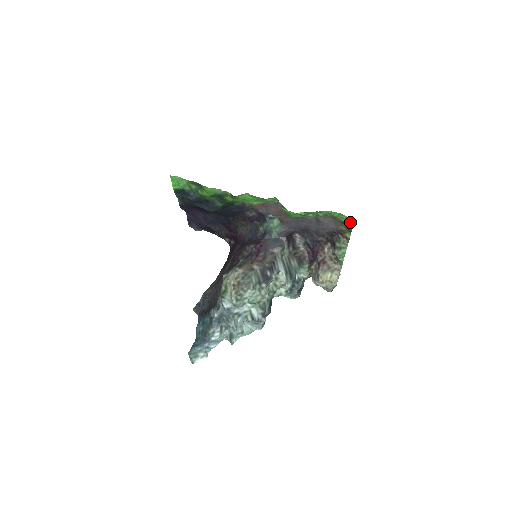
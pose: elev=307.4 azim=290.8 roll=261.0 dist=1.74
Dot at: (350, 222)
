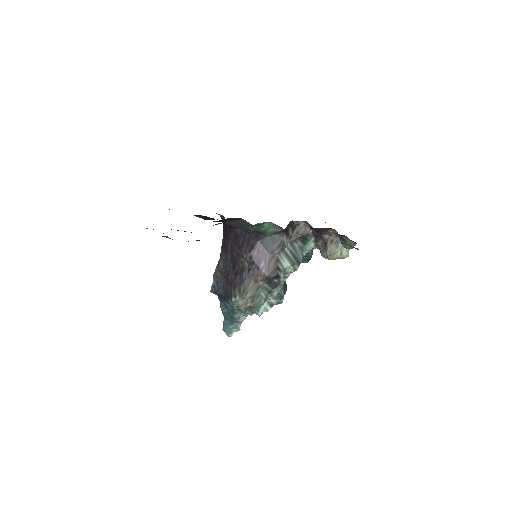
Dot at: occluded
